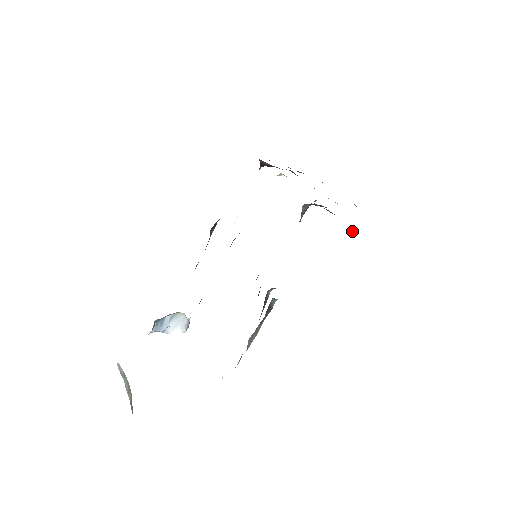
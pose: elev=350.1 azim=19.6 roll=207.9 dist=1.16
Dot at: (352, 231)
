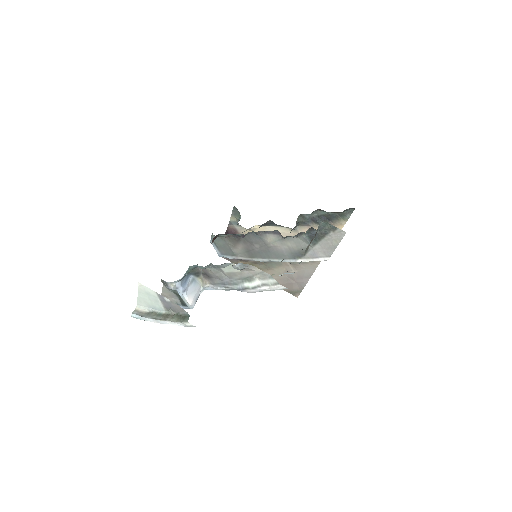
Dot at: (346, 215)
